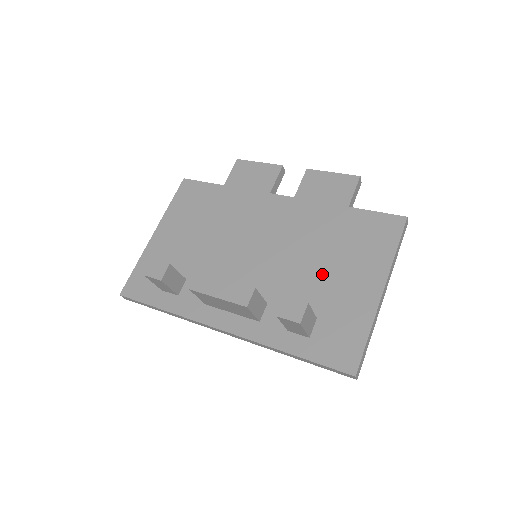
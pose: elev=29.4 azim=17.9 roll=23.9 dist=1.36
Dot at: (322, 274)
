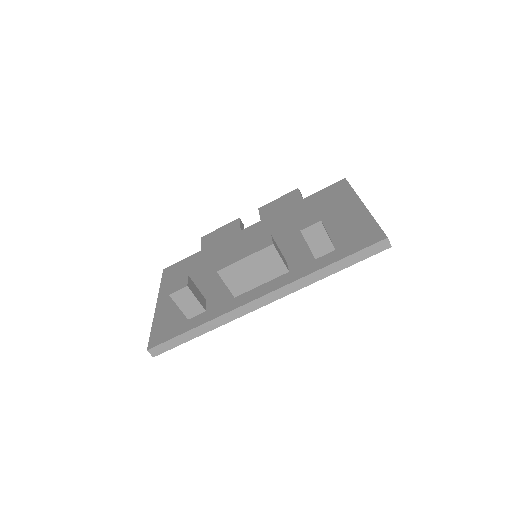
Dot at: occluded
